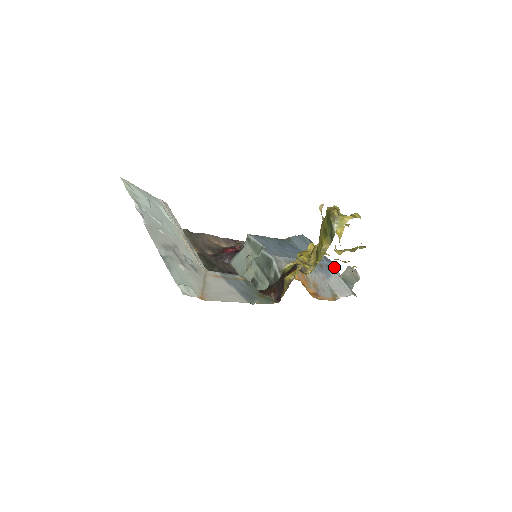
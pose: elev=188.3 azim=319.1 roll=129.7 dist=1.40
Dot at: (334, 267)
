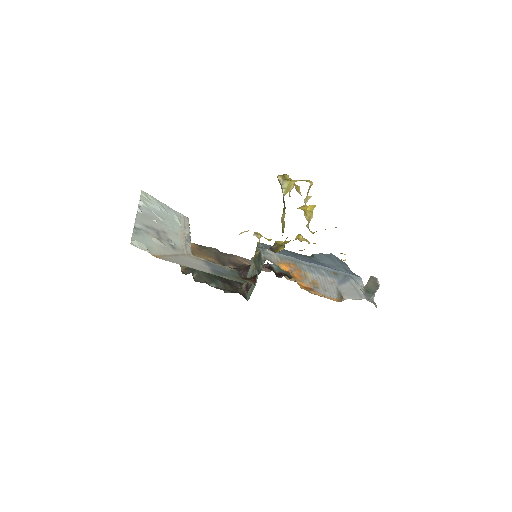
Dot at: (358, 280)
